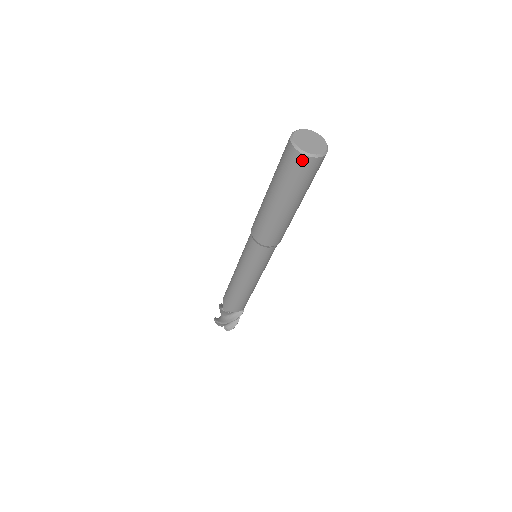
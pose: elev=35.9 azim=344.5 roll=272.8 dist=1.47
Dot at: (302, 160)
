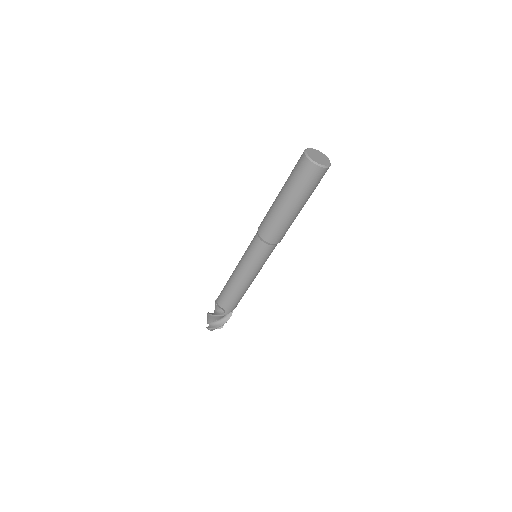
Dot at: (302, 158)
